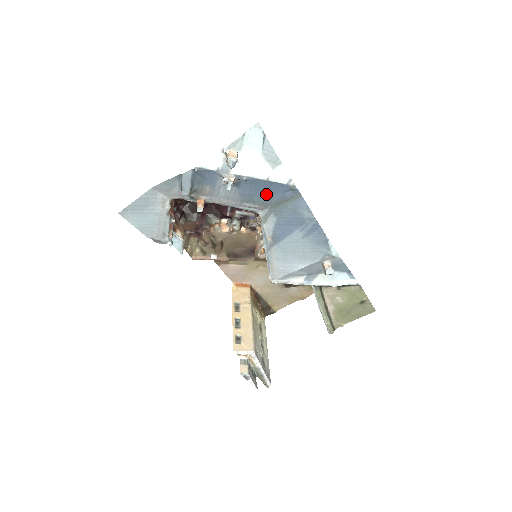
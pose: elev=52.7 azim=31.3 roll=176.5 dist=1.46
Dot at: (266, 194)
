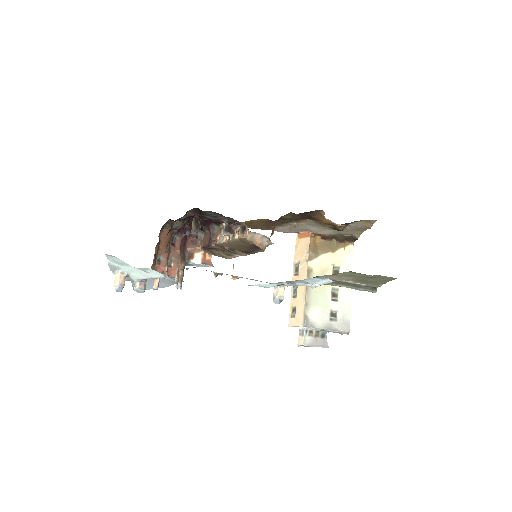
Dot at: occluded
